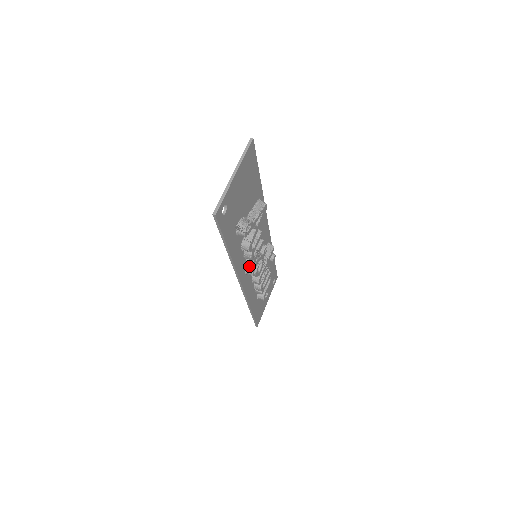
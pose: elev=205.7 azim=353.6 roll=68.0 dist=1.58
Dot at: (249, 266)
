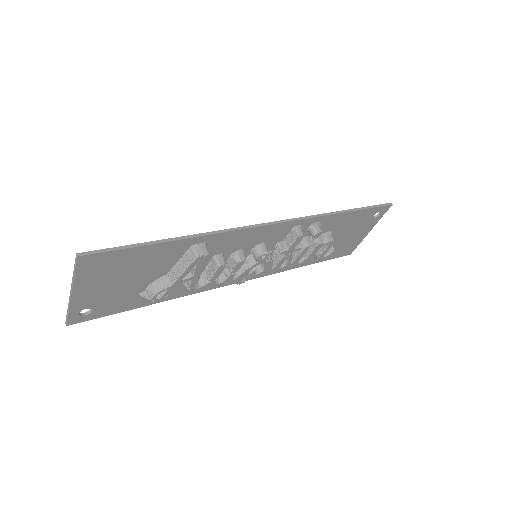
Dot at: occluded
